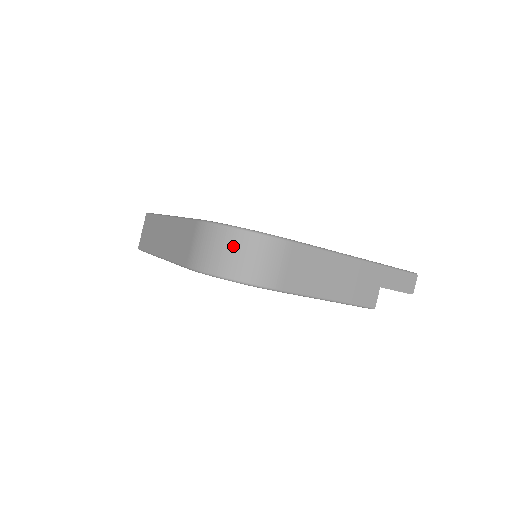
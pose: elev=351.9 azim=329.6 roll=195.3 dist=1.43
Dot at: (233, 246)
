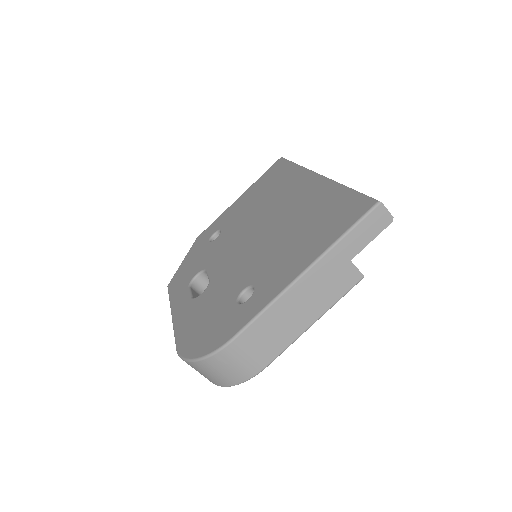
Dot at: (206, 371)
